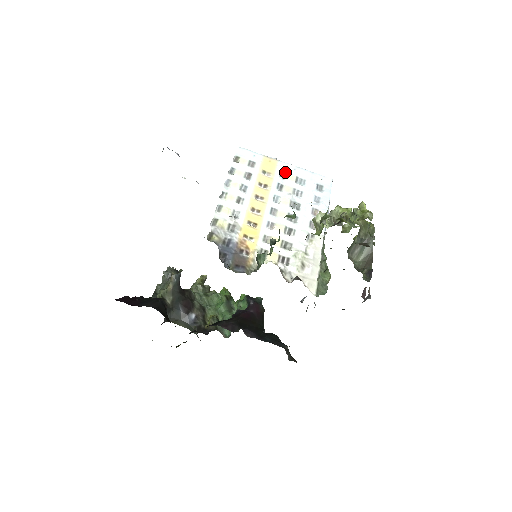
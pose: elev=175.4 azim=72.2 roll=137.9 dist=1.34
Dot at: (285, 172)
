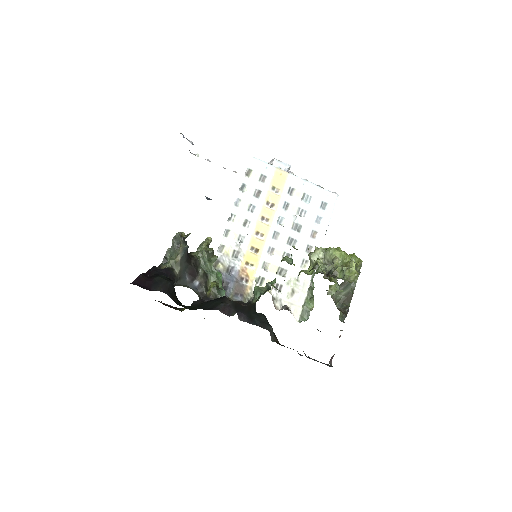
Dot at: (294, 188)
